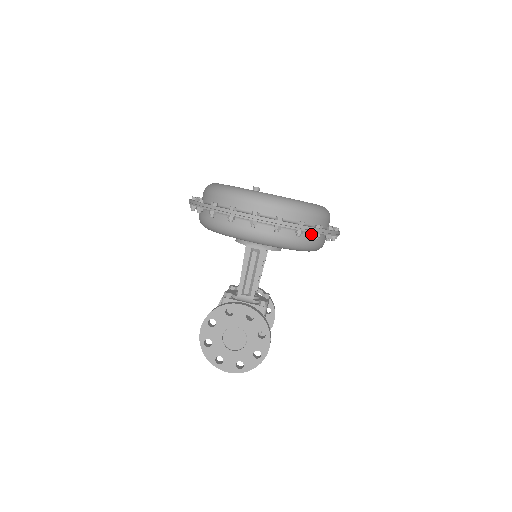
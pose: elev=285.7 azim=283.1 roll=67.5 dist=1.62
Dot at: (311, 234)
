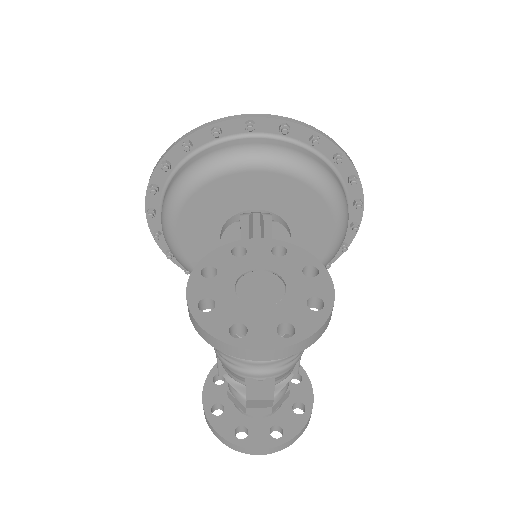
Dot at: (329, 168)
